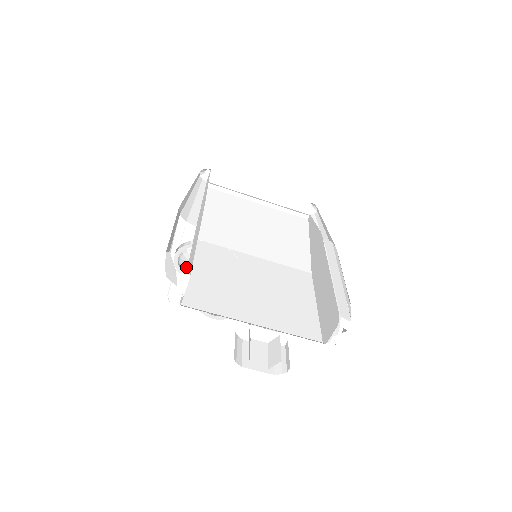
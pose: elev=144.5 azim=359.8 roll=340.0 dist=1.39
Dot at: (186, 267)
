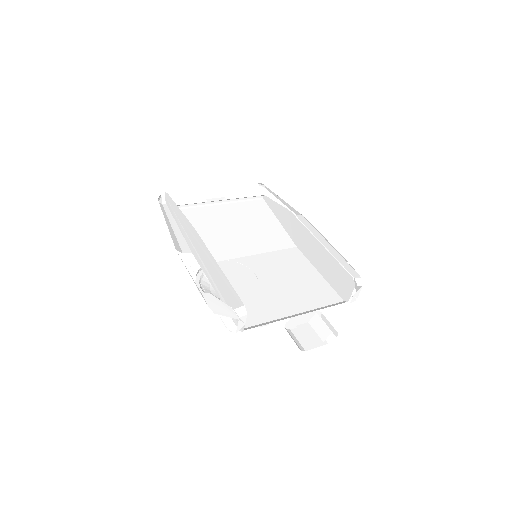
Dot at: (210, 293)
